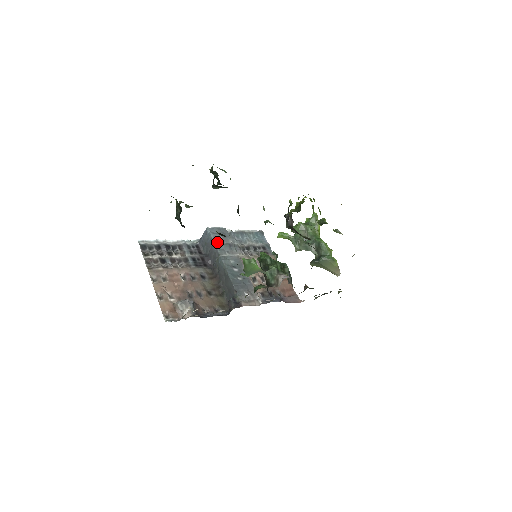
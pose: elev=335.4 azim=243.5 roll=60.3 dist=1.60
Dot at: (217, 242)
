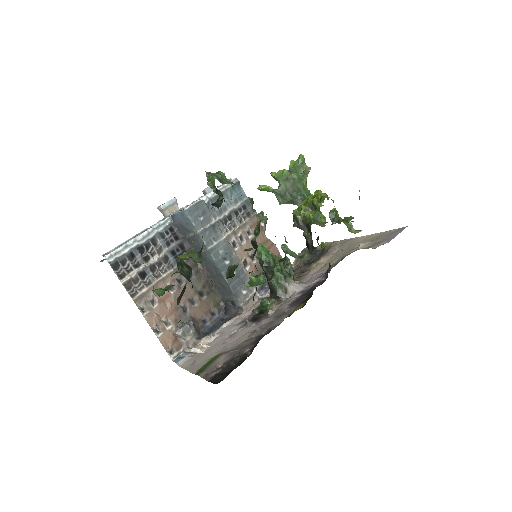
Dot at: (200, 230)
